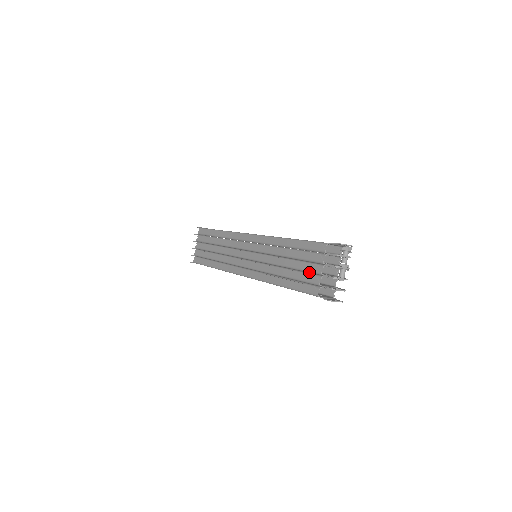
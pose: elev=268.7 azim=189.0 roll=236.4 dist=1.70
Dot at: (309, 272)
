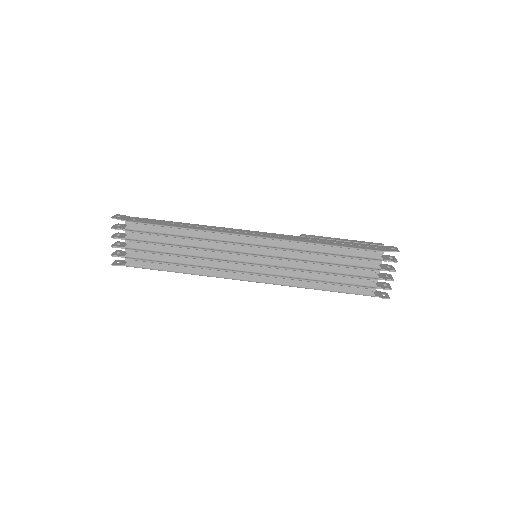
Dot at: (361, 277)
